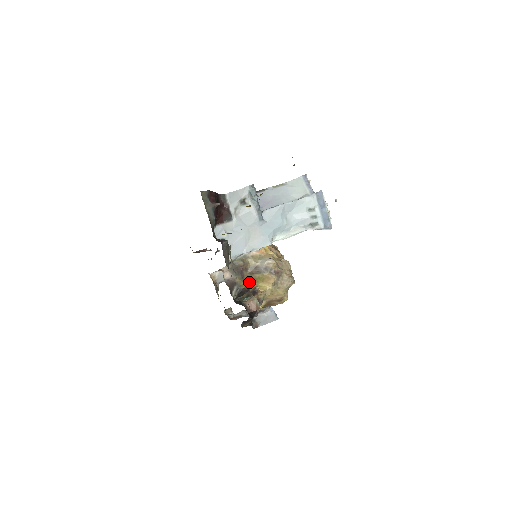
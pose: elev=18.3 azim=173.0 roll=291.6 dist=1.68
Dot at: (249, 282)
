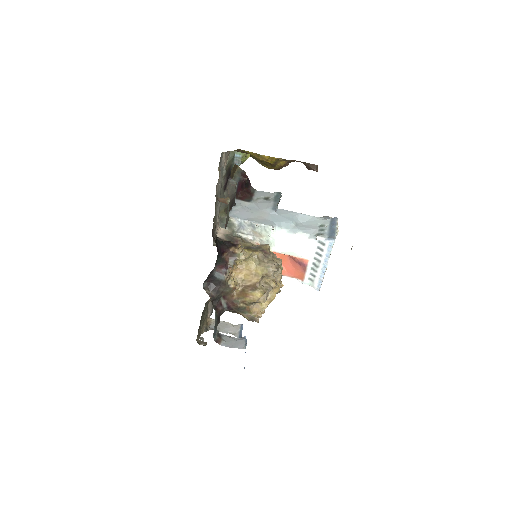
Dot at: occluded
